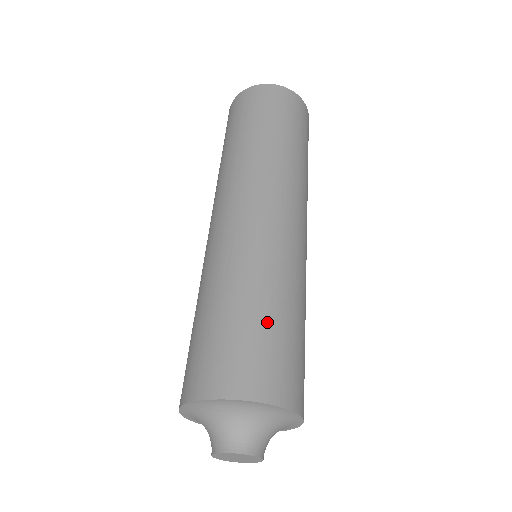
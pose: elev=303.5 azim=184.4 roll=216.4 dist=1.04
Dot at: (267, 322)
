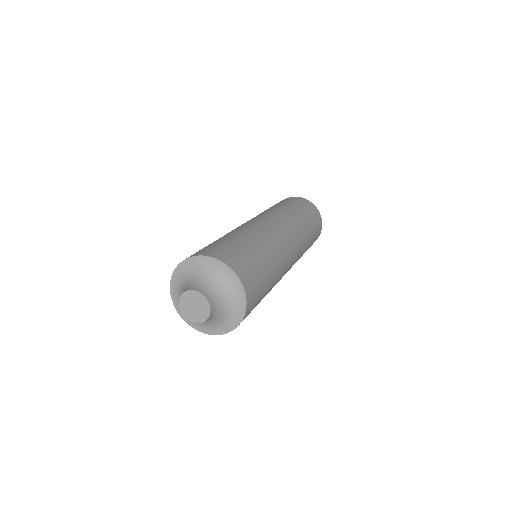
Dot at: (263, 268)
